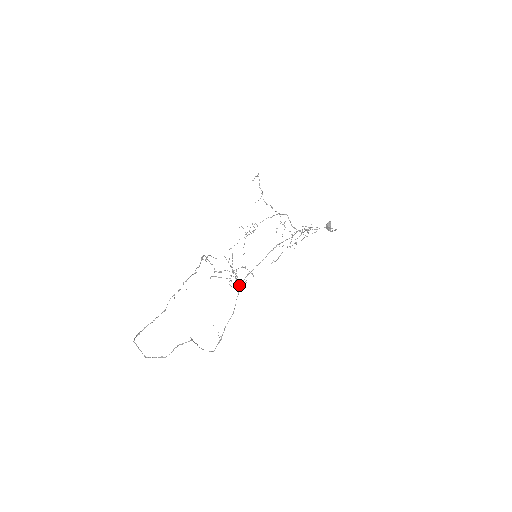
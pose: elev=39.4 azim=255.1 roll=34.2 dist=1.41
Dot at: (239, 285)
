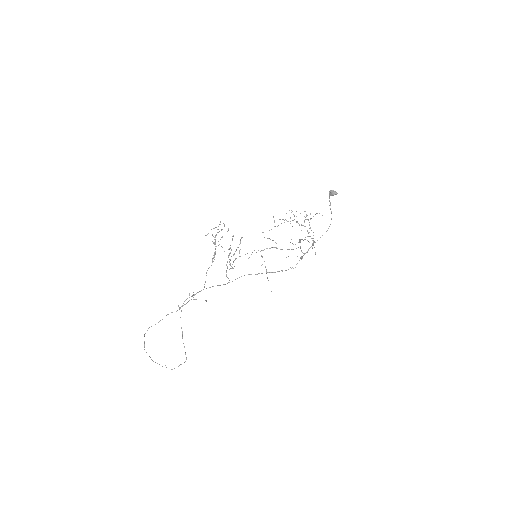
Dot at: occluded
